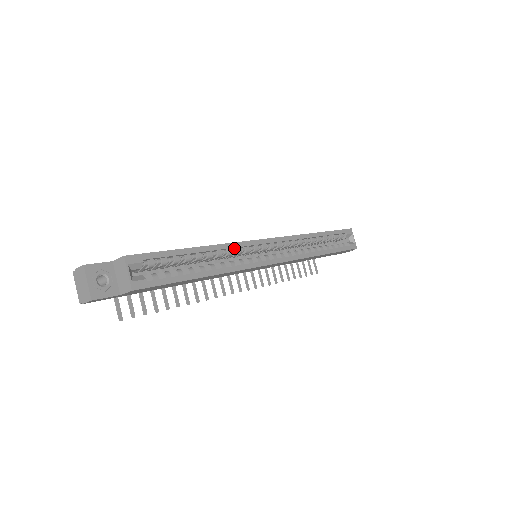
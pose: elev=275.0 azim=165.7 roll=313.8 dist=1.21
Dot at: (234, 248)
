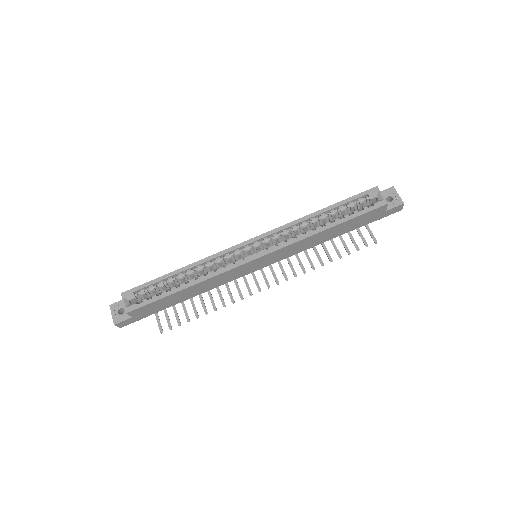
Dot at: (215, 259)
